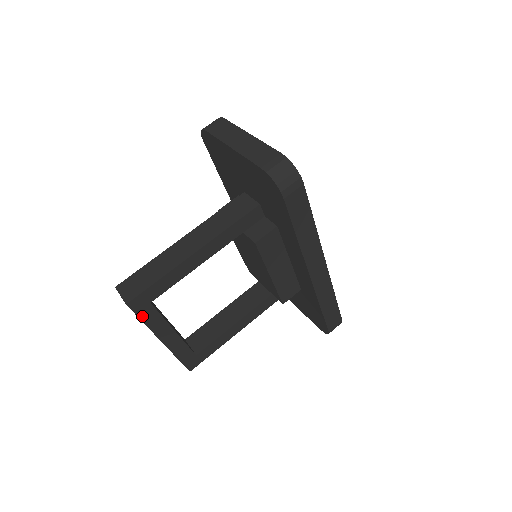
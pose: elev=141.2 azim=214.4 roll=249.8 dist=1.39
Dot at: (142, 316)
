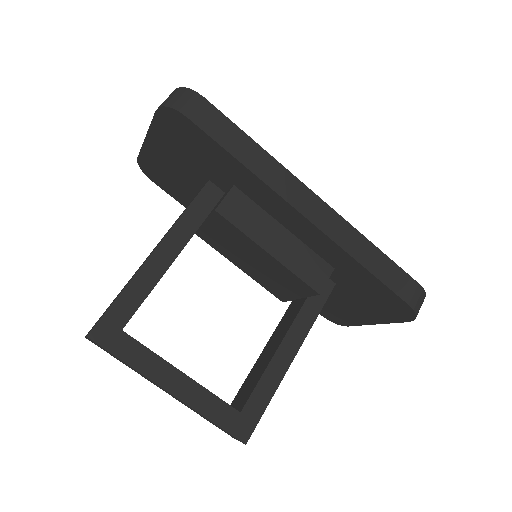
Dot at: (119, 353)
